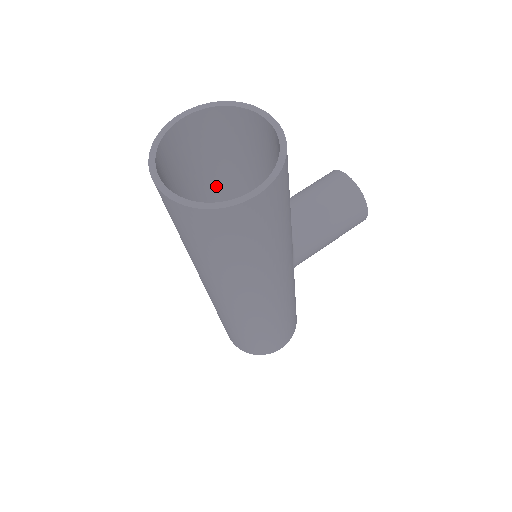
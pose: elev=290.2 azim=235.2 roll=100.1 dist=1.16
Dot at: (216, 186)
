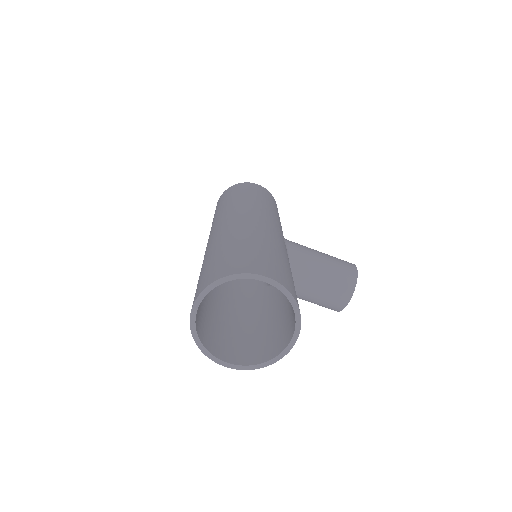
Dot at: occluded
